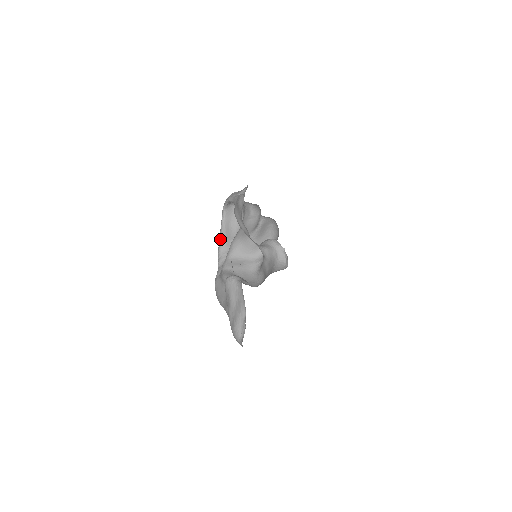
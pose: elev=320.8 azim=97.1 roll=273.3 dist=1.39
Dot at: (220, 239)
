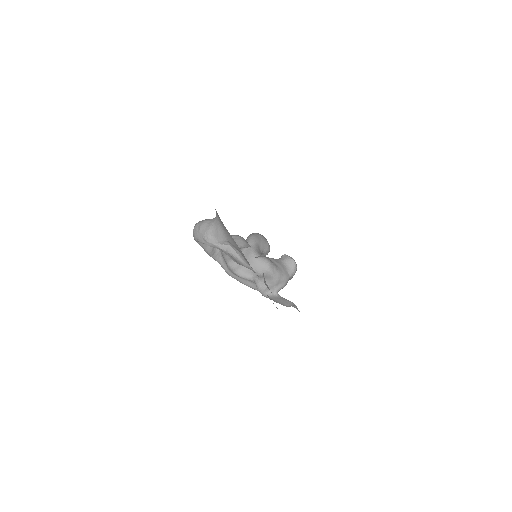
Dot at: (206, 252)
